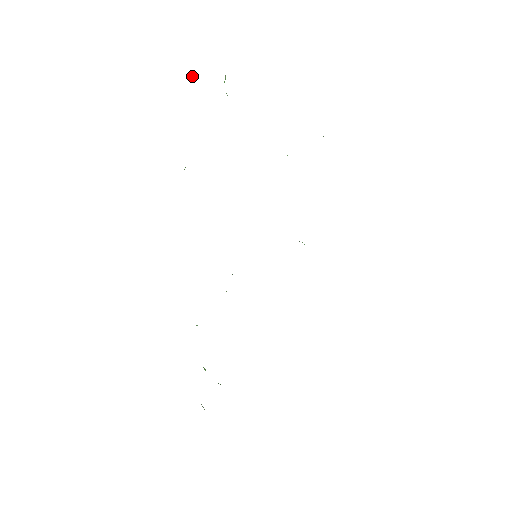
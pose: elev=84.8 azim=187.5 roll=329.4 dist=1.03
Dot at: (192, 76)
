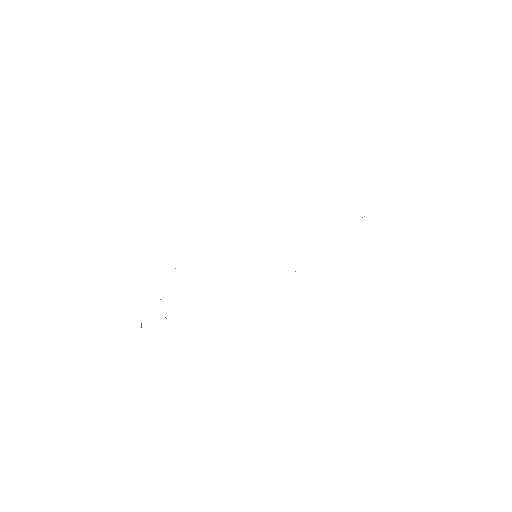
Dot at: occluded
